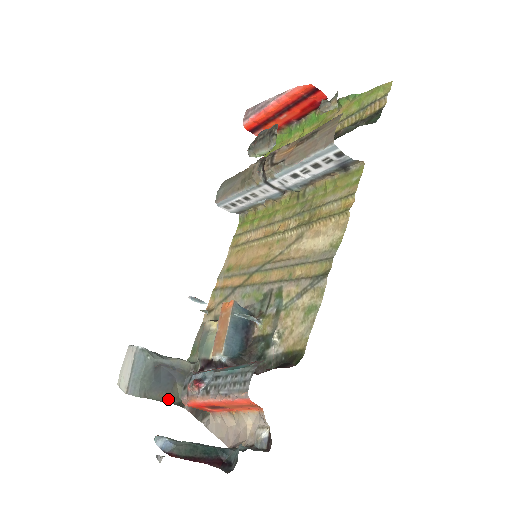
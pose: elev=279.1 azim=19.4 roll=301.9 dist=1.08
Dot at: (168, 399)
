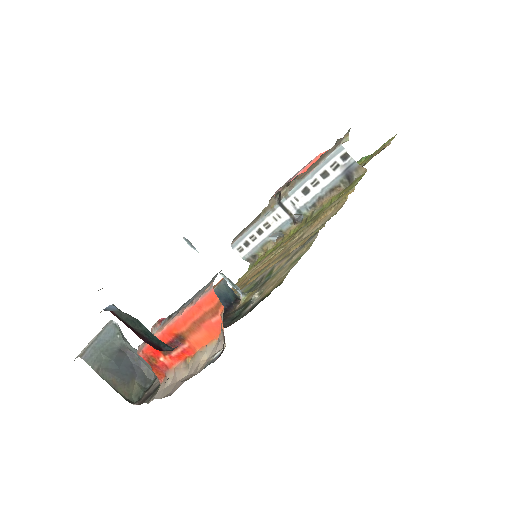
Dot at: (120, 389)
